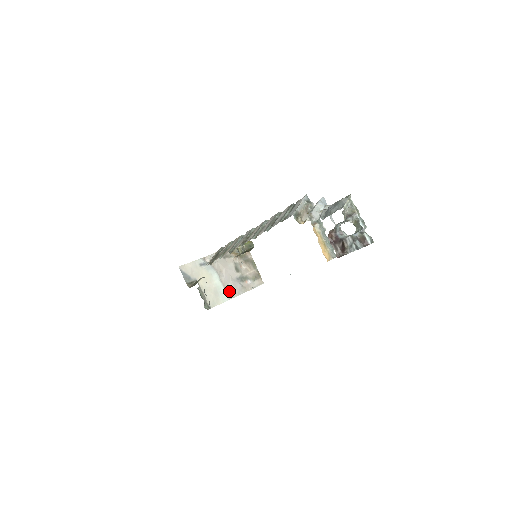
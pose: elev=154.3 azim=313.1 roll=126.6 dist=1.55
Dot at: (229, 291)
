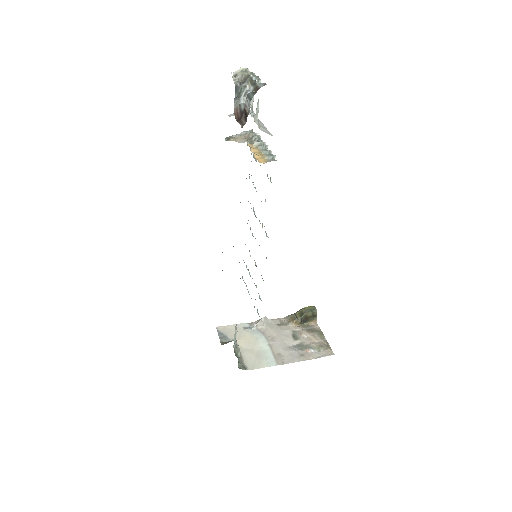
Dot at: (279, 357)
